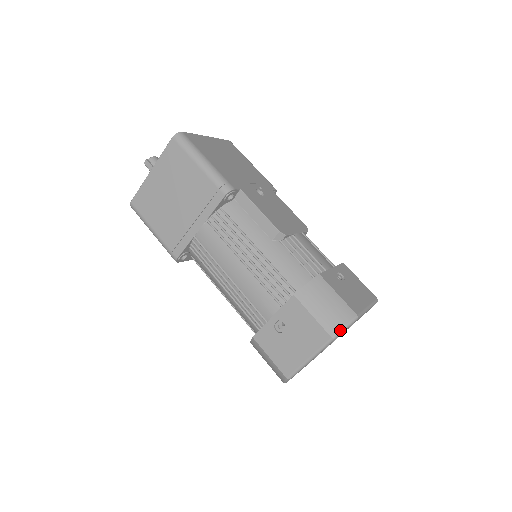
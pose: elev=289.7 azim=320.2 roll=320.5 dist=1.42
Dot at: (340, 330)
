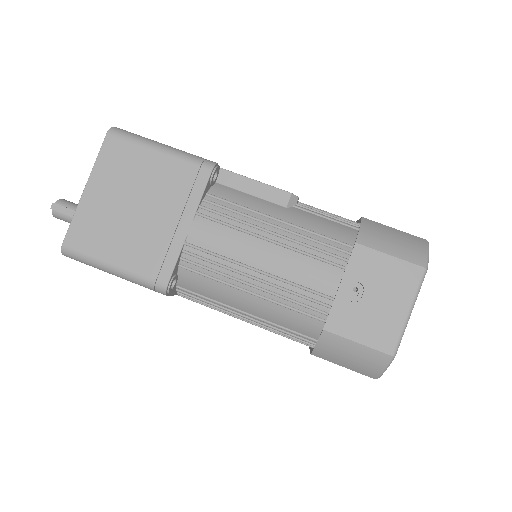
Dot at: (426, 257)
